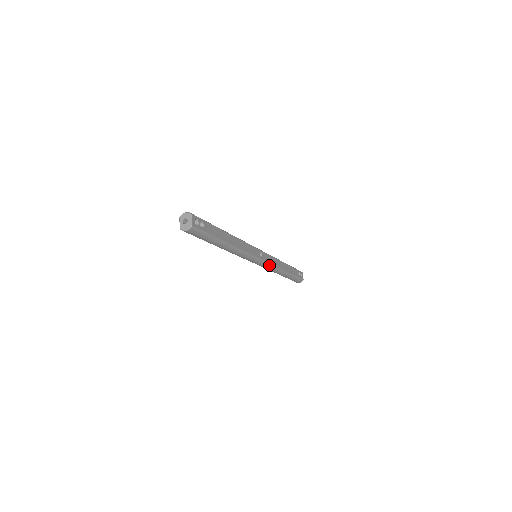
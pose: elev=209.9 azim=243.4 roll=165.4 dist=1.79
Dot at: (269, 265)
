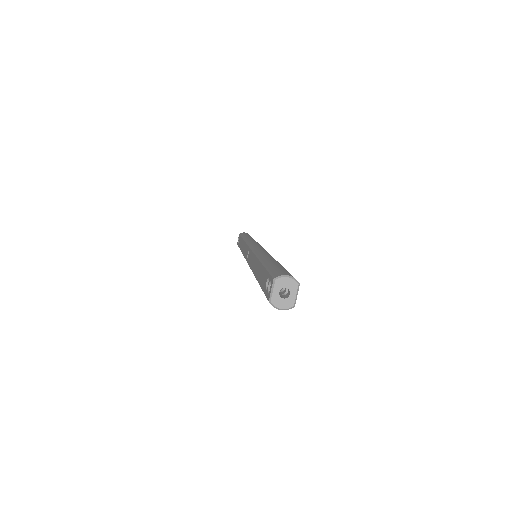
Dot at: occluded
